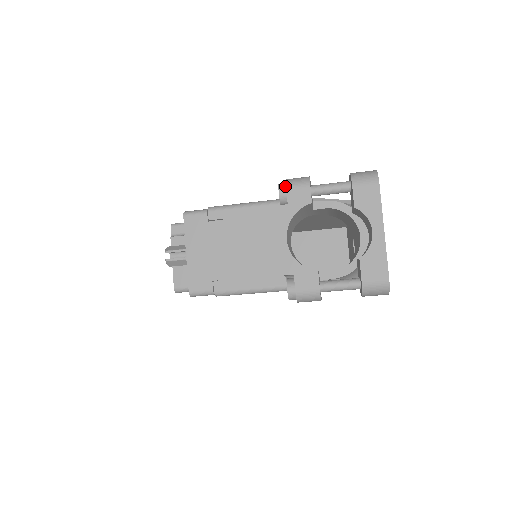
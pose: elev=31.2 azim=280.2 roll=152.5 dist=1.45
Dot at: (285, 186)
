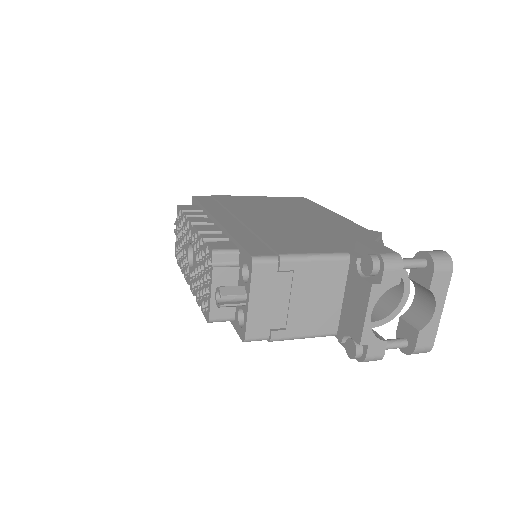
Dot at: (379, 263)
